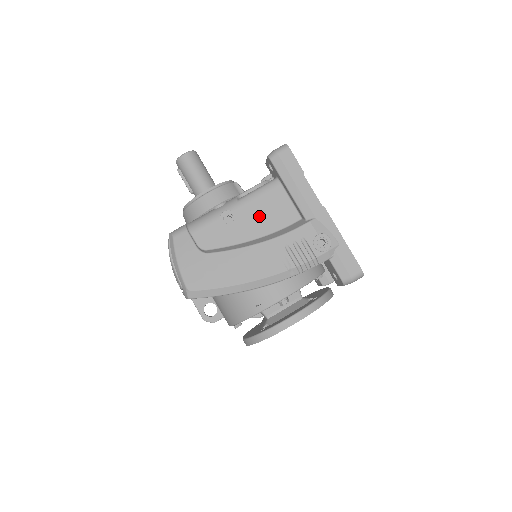
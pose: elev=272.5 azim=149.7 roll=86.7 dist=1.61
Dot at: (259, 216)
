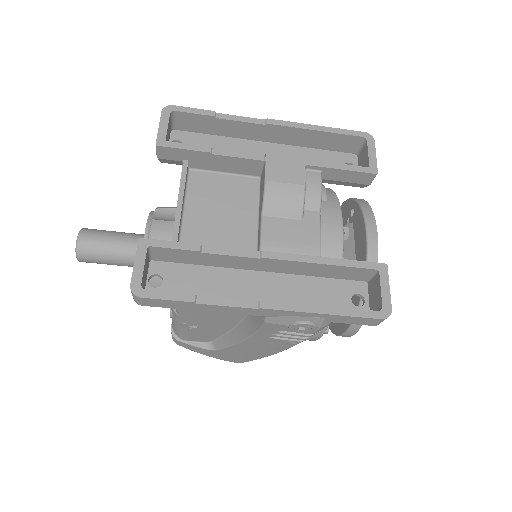
Dot at: (213, 317)
